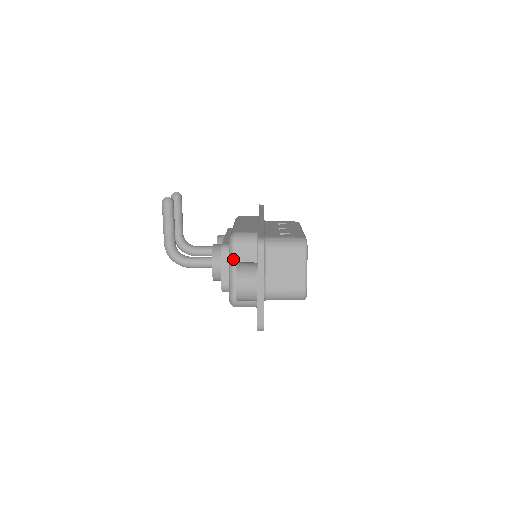
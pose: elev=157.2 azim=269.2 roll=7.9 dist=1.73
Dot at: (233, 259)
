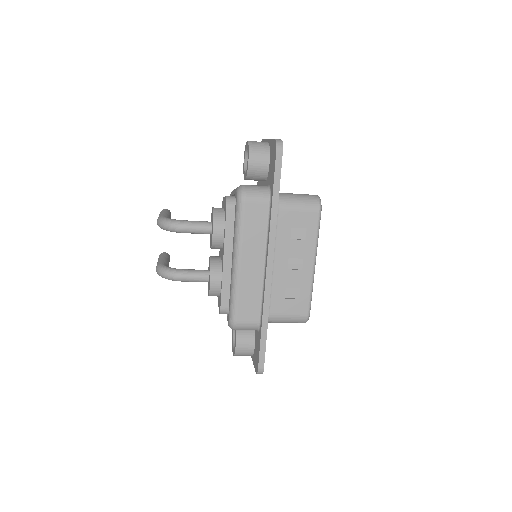
Dot at: occluded
